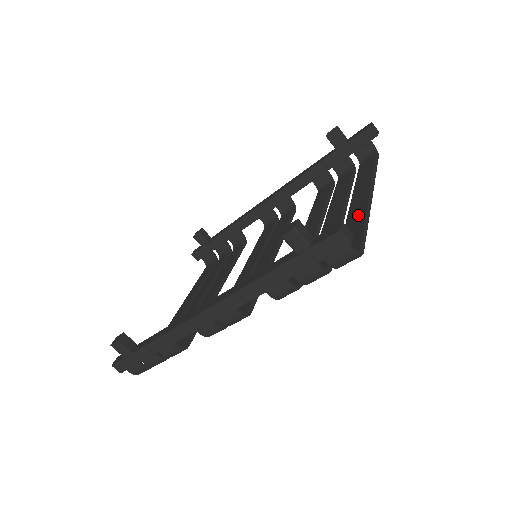
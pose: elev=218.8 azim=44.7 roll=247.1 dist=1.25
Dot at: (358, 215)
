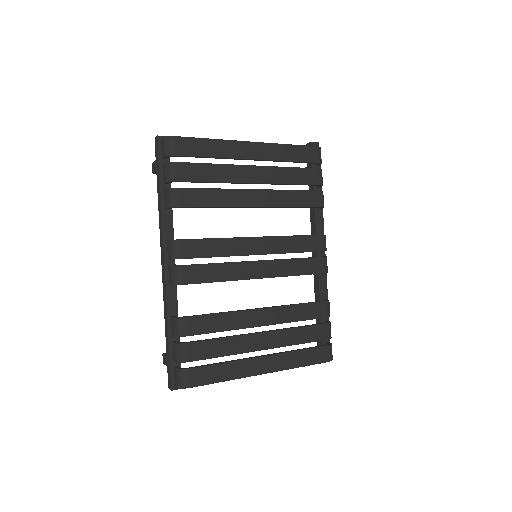
Dot at: (224, 148)
